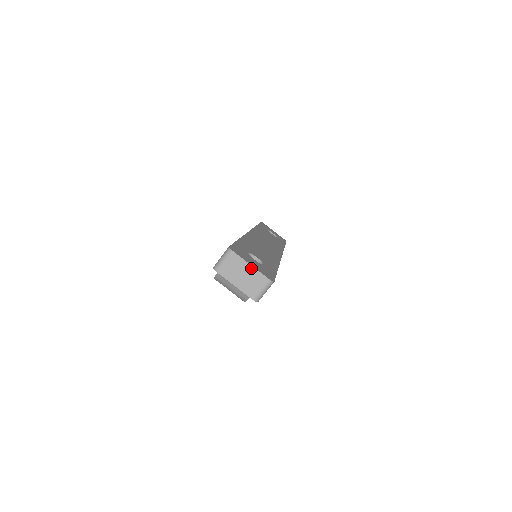
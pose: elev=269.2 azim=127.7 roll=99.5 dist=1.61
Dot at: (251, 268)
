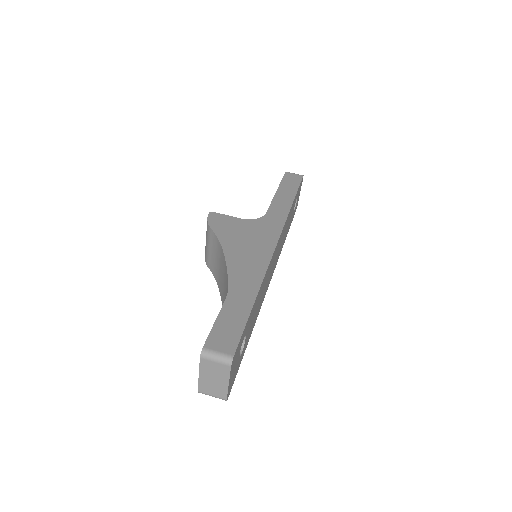
Dot at: (226, 384)
